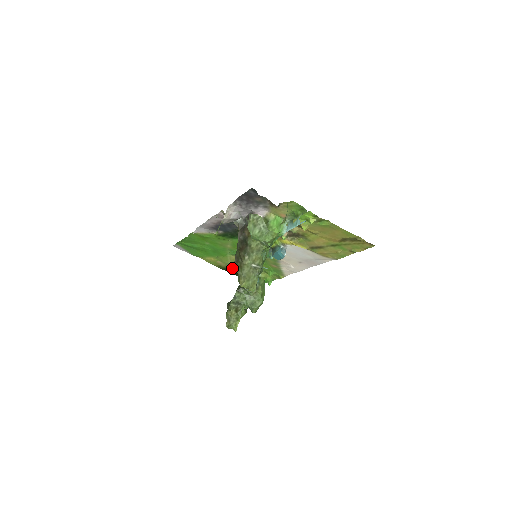
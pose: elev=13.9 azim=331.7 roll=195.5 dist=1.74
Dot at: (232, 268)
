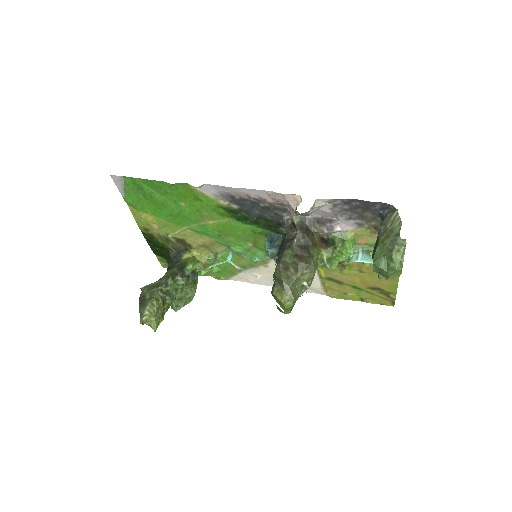
Dot at: (162, 240)
